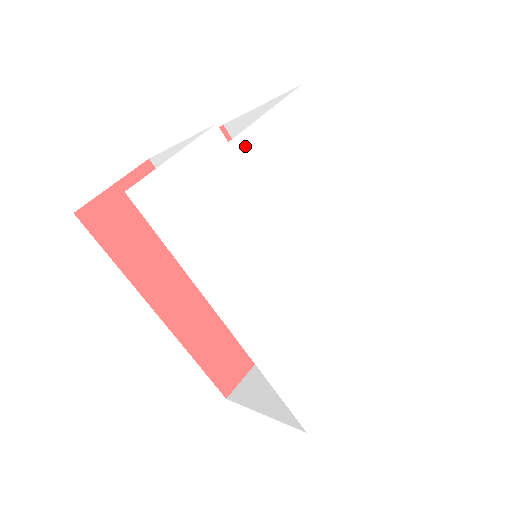
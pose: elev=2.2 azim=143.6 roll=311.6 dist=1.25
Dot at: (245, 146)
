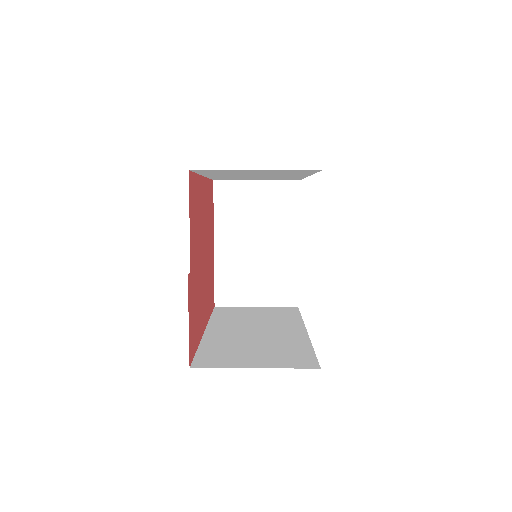
Dot at: occluded
